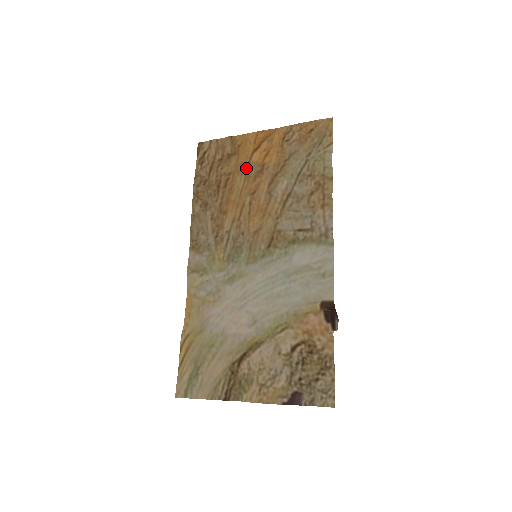
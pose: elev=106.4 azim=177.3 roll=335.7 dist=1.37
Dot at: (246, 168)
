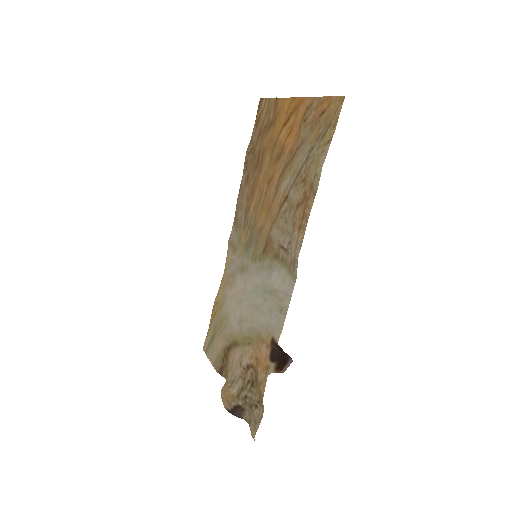
Dot at: (273, 147)
